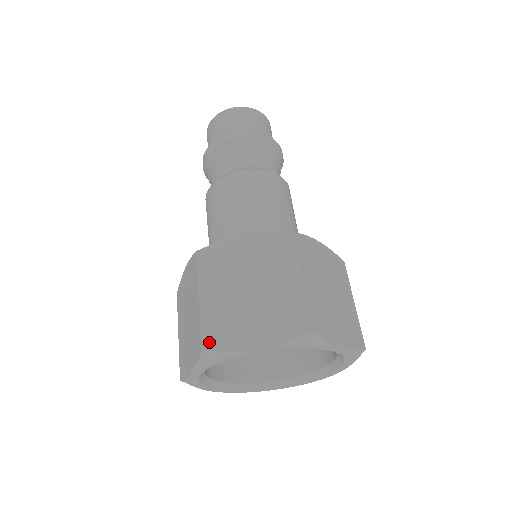
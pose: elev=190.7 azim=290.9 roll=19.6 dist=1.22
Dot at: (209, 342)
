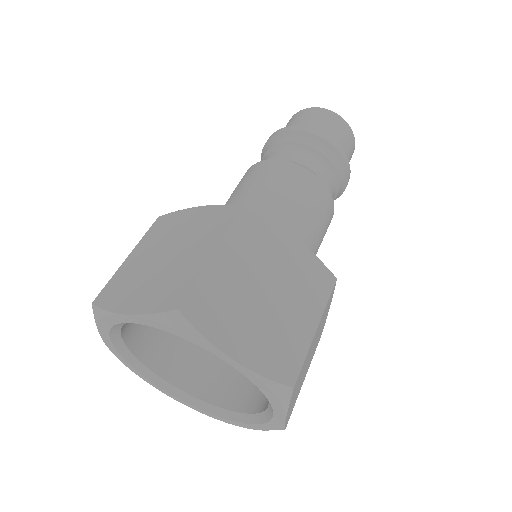
Dot at: (191, 307)
